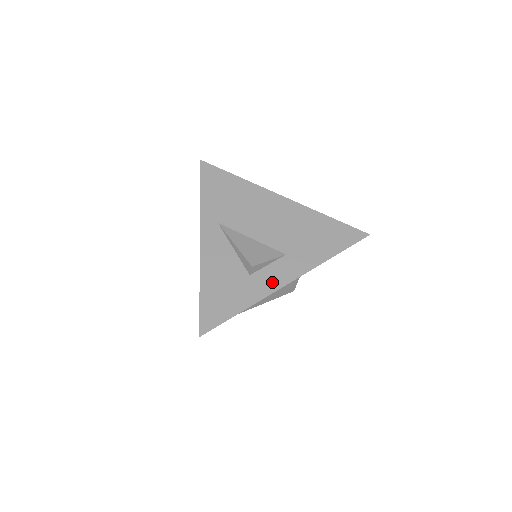
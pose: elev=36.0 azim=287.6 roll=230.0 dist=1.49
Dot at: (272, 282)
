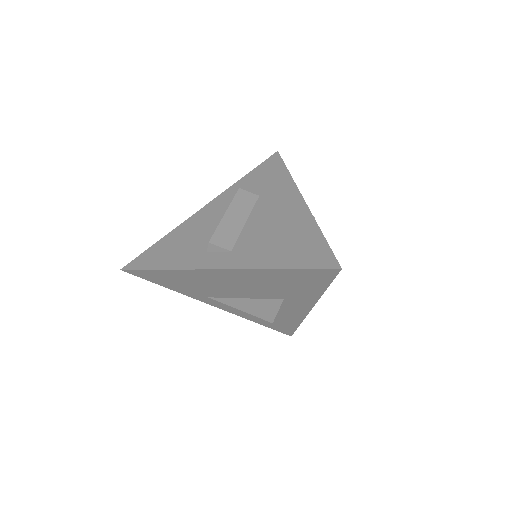
Dot at: (297, 313)
